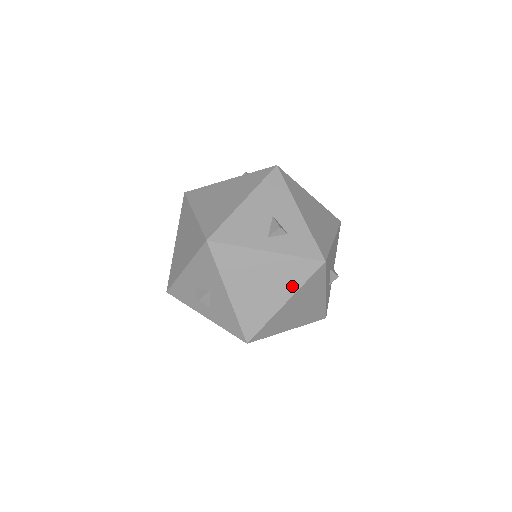
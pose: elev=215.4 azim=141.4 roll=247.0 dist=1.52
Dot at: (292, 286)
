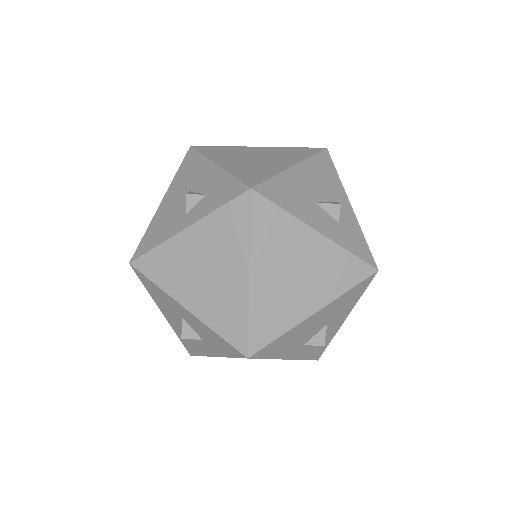
Dot at: (239, 248)
